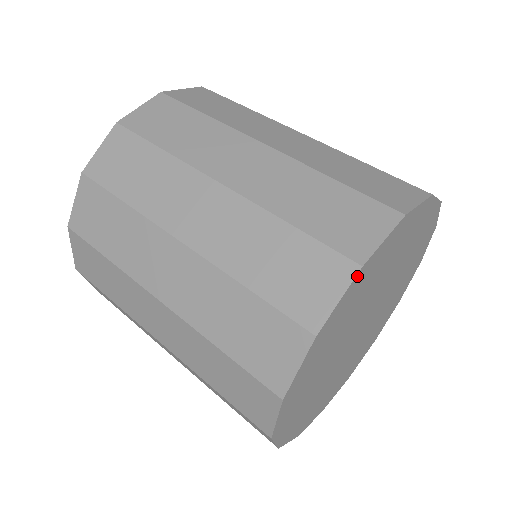
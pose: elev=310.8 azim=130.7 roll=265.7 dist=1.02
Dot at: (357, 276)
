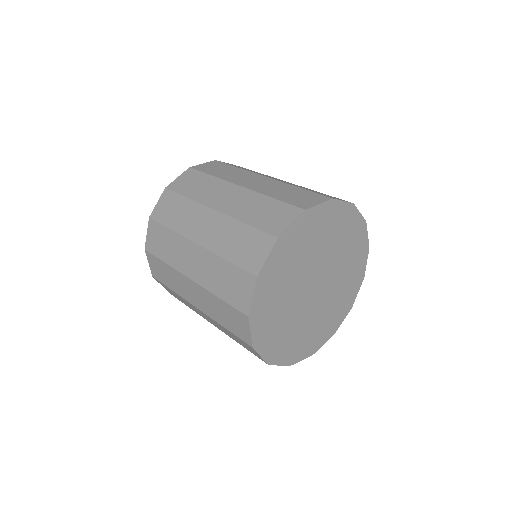
Dot at: (257, 282)
